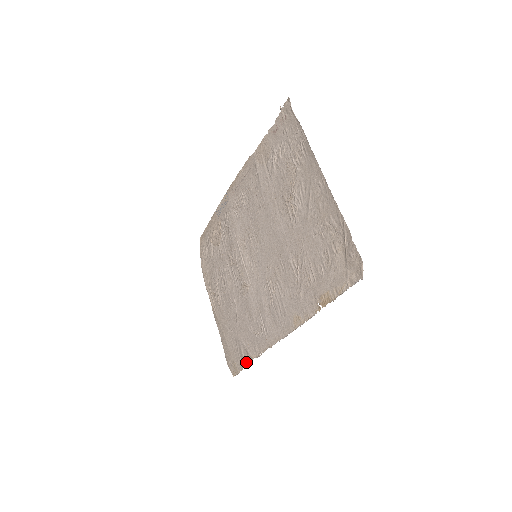
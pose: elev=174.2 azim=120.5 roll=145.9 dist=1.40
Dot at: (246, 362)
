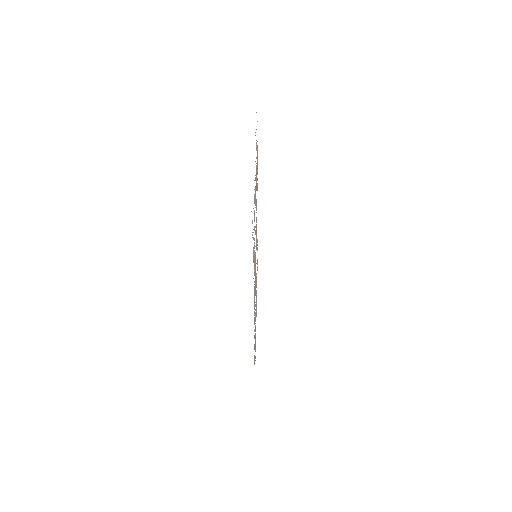
Dot at: (254, 360)
